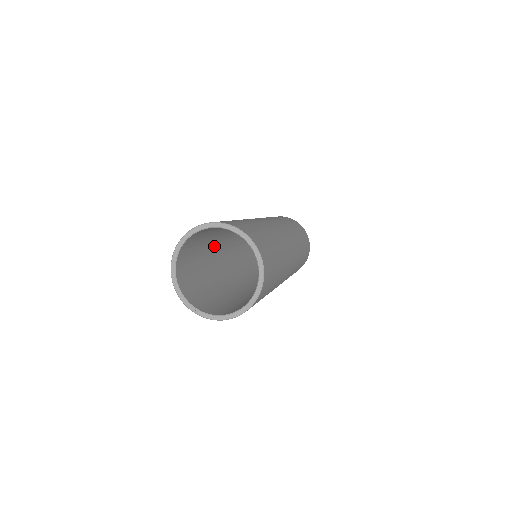
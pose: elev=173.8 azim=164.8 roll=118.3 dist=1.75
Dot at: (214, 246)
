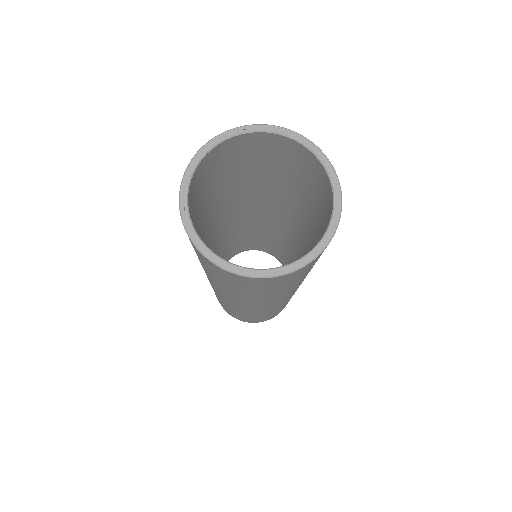
Dot at: (241, 195)
